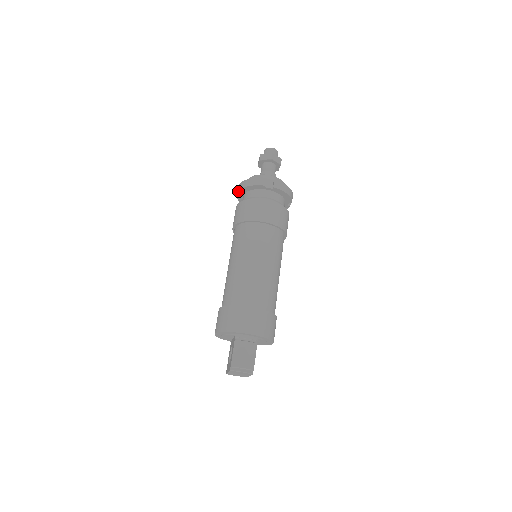
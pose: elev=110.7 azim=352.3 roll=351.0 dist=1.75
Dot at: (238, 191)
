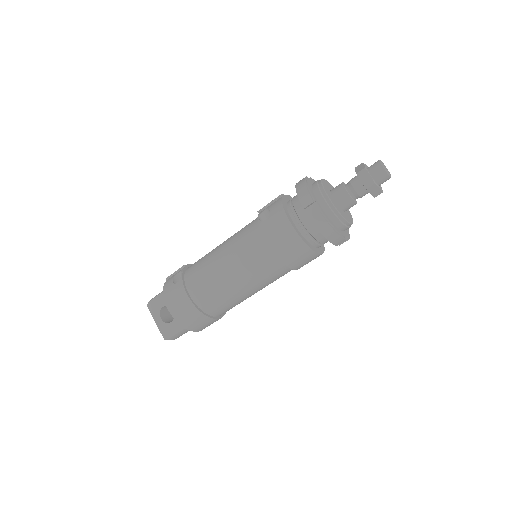
Dot at: (312, 221)
